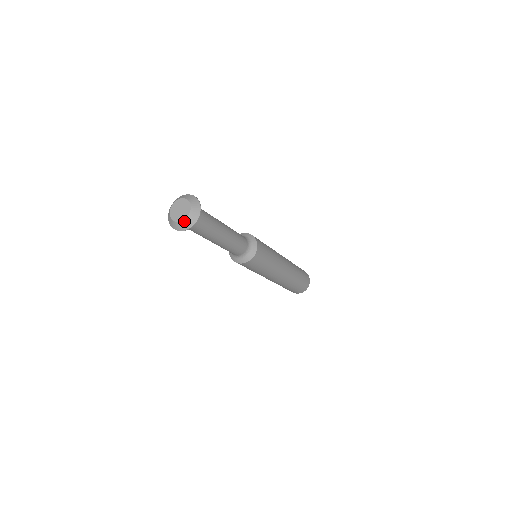
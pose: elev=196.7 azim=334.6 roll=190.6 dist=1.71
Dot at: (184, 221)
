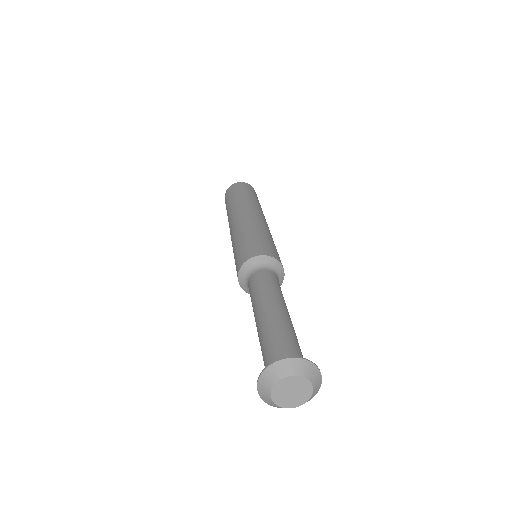
Dot at: (282, 407)
